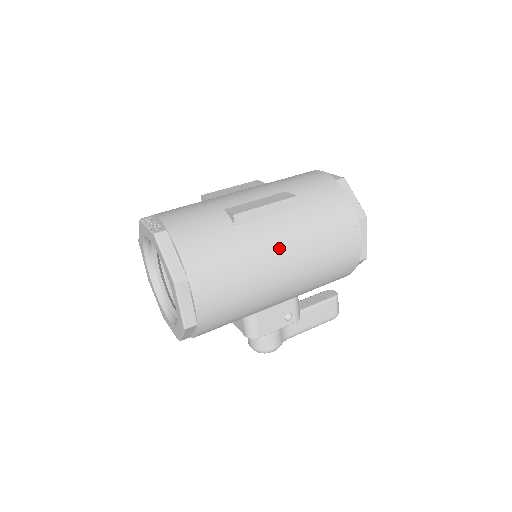
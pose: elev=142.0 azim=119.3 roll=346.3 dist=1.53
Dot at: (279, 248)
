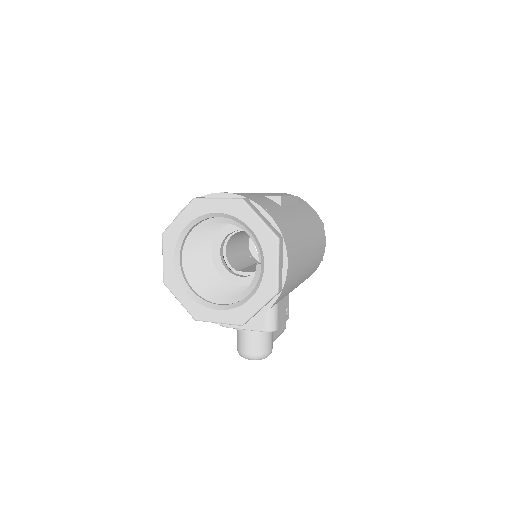
Dot at: (306, 231)
